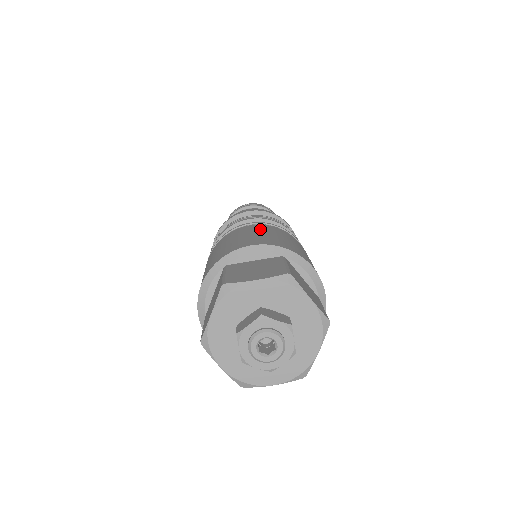
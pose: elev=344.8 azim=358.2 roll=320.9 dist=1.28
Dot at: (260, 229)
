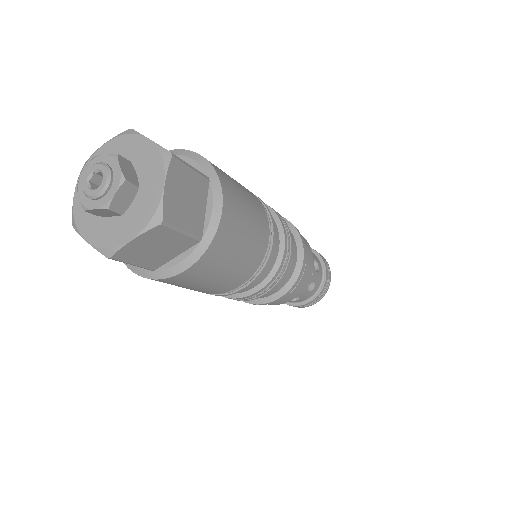
Dot at: occluded
